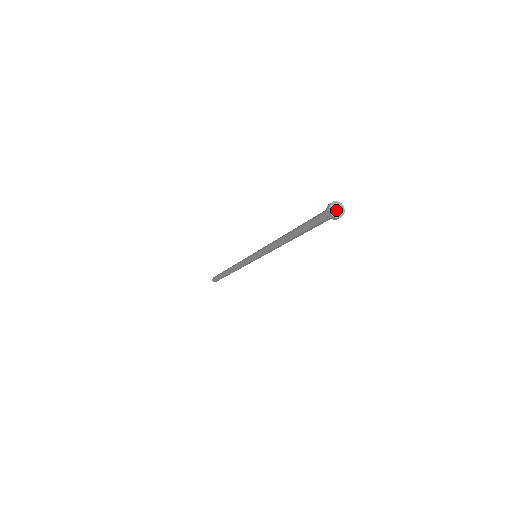
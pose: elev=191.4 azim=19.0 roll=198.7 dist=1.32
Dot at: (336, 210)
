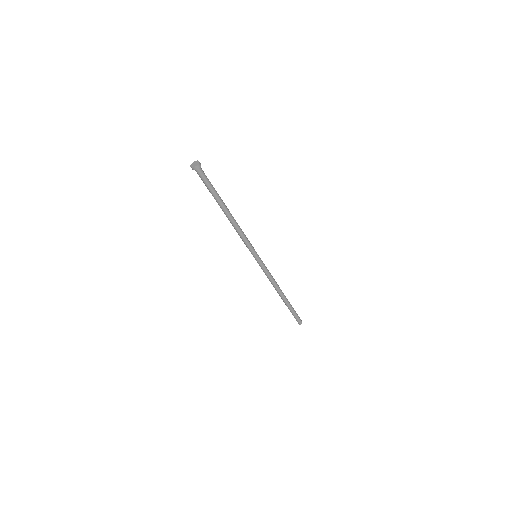
Dot at: (194, 164)
